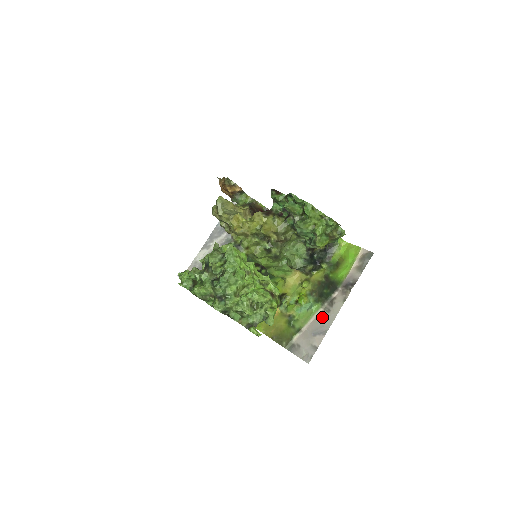
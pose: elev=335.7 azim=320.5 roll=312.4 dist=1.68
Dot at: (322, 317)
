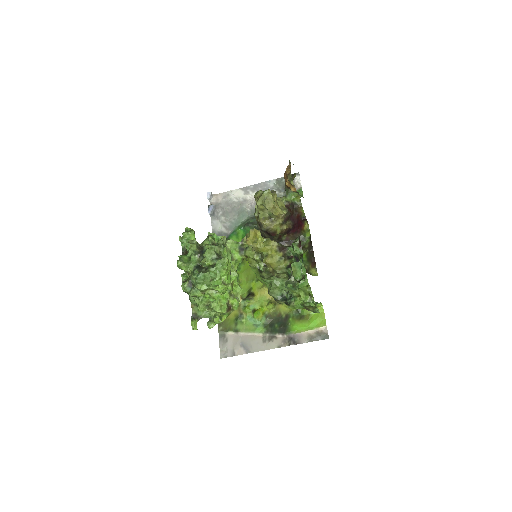
Dot at: (257, 340)
